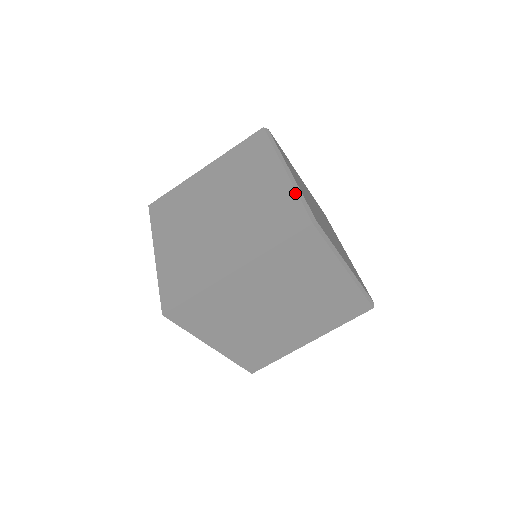
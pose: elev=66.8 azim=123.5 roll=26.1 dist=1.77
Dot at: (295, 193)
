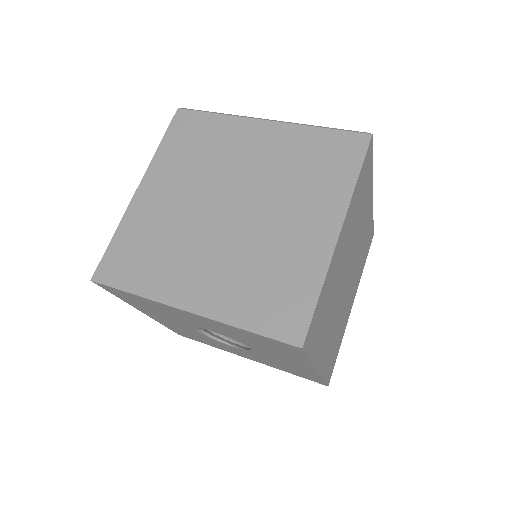
Dot at: occluded
